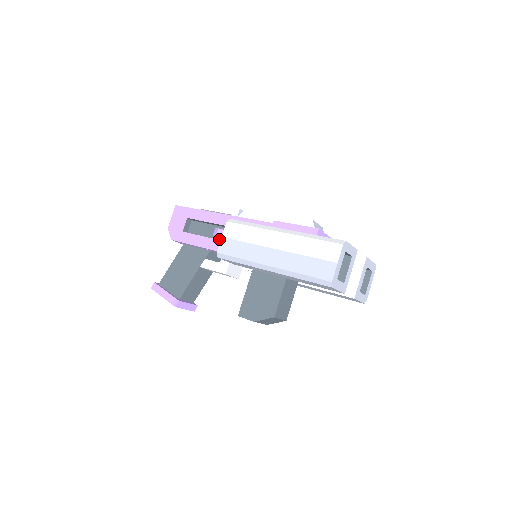
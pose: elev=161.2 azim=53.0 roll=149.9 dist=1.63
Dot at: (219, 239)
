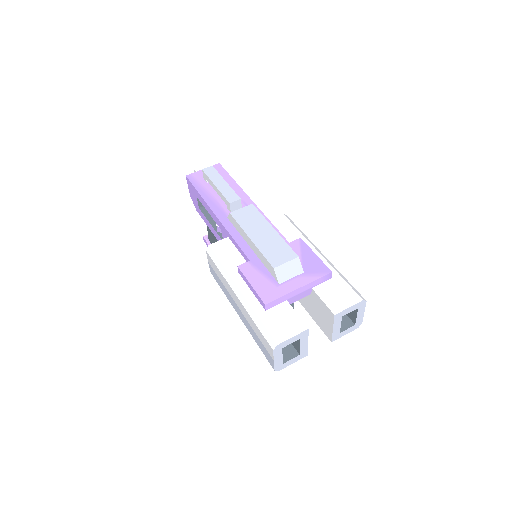
Dot at: occluded
